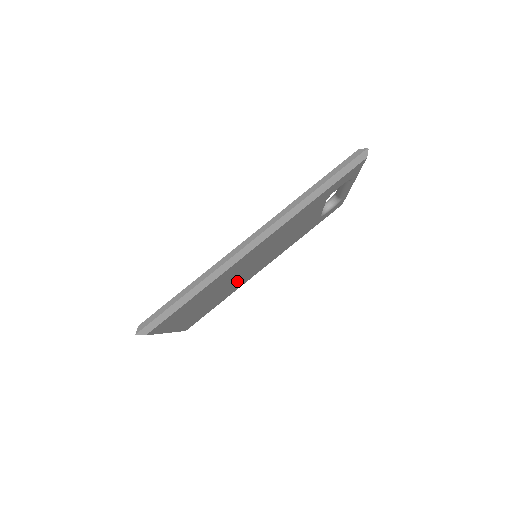
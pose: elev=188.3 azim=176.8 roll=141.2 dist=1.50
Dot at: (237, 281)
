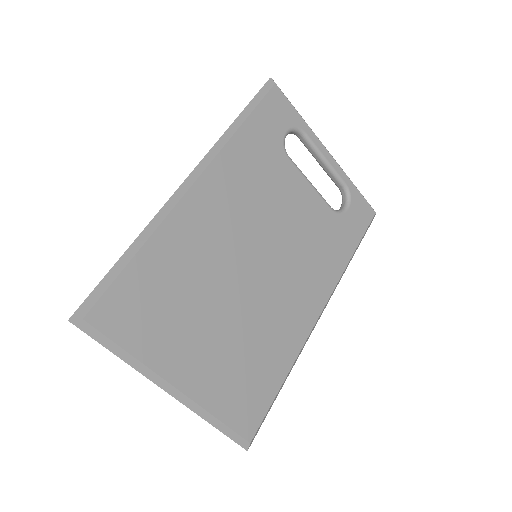
Dot at: (259, 306)
